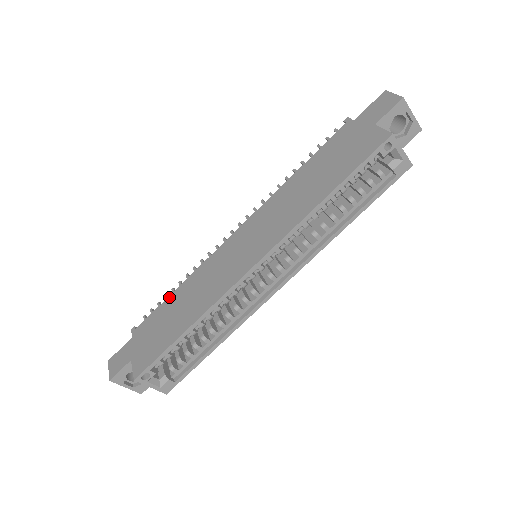
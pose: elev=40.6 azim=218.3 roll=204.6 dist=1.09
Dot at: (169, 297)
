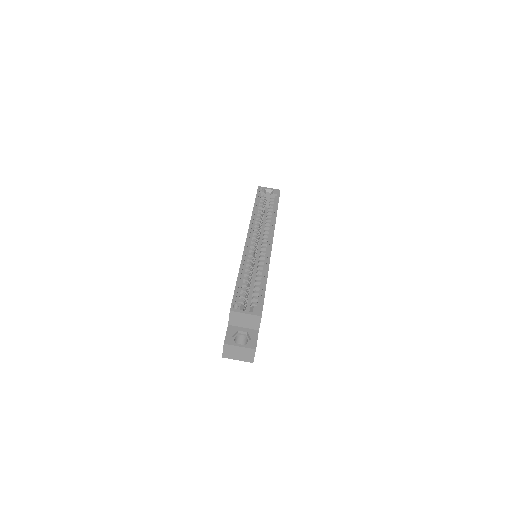
Dot at: occluded
